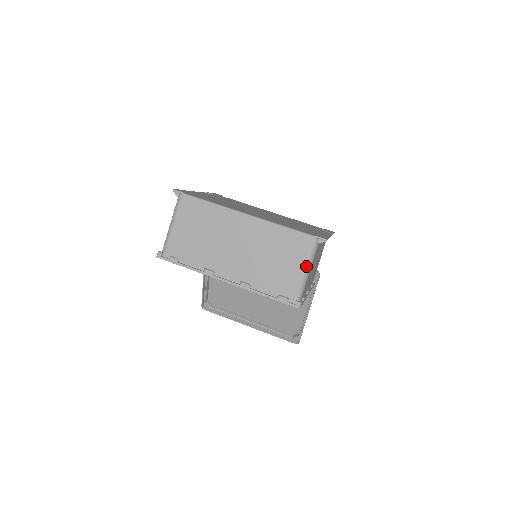
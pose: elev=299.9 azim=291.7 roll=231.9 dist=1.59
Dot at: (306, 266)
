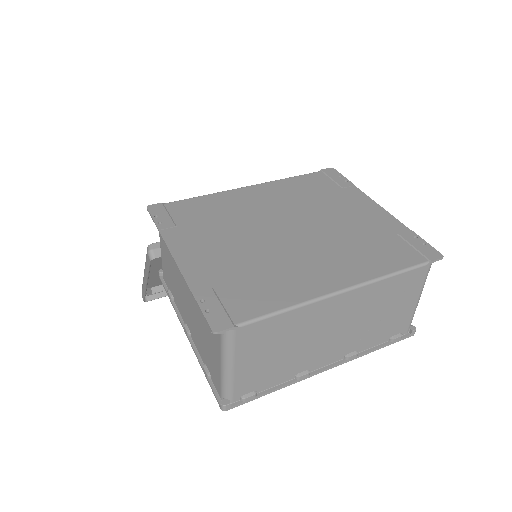
Dot at: (420, 295)
